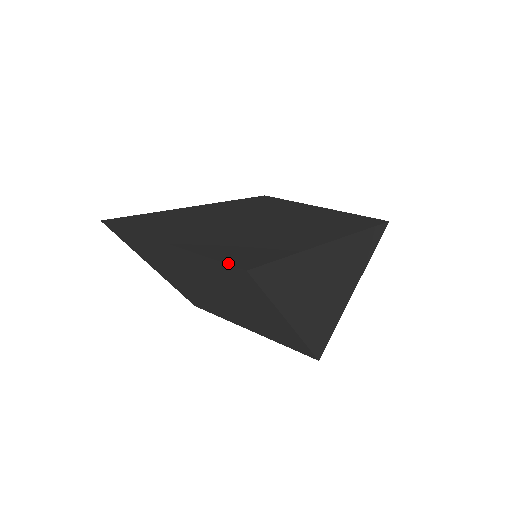
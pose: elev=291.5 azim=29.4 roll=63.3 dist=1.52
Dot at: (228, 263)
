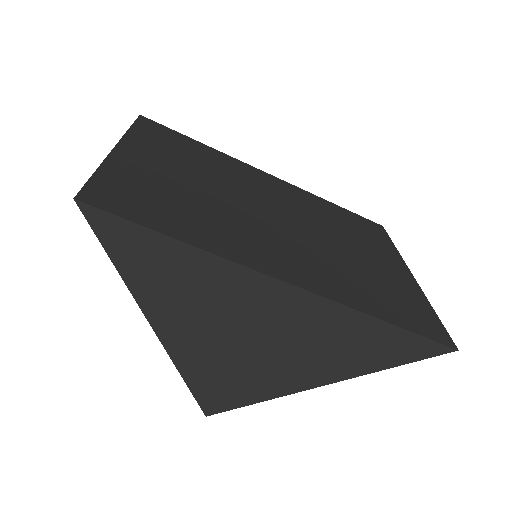
Dot at: (87, 185)
